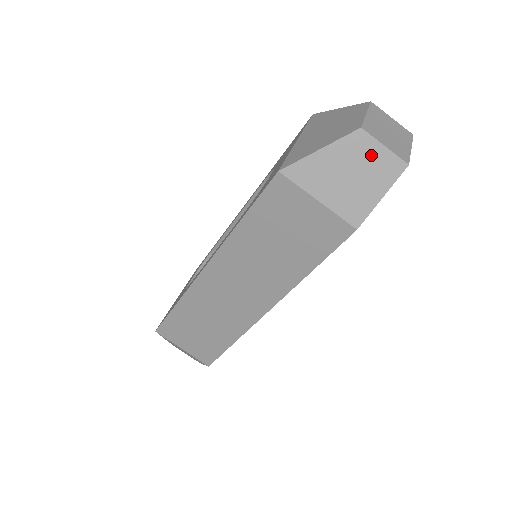
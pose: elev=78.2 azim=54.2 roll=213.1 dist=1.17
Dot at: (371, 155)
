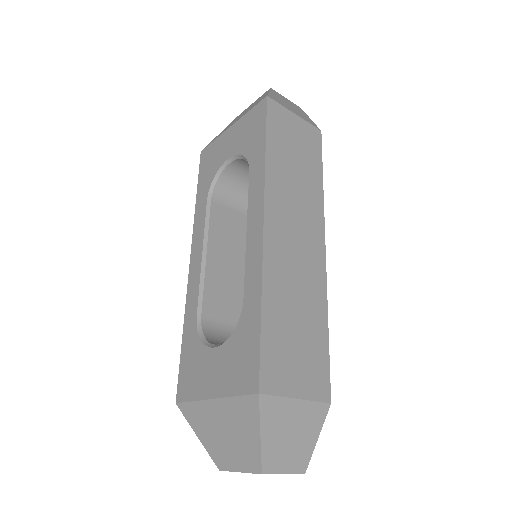
Dot at: occluded
